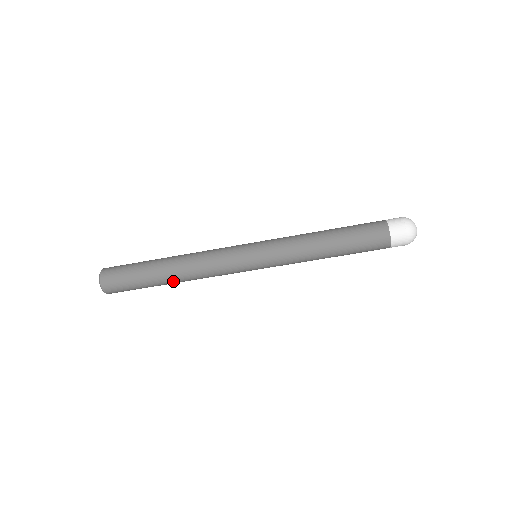
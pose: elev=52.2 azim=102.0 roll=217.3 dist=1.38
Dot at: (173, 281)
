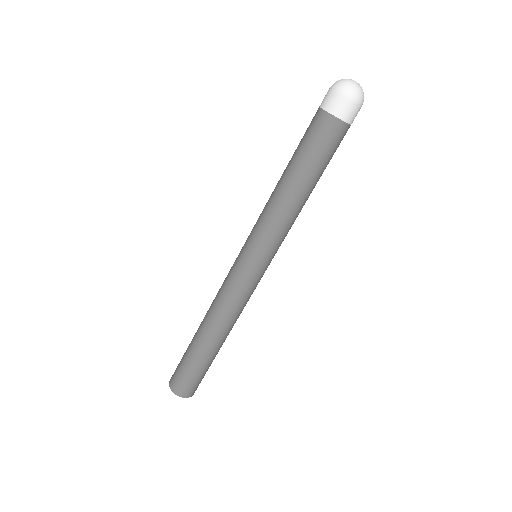
Dot at: (218, 341)
